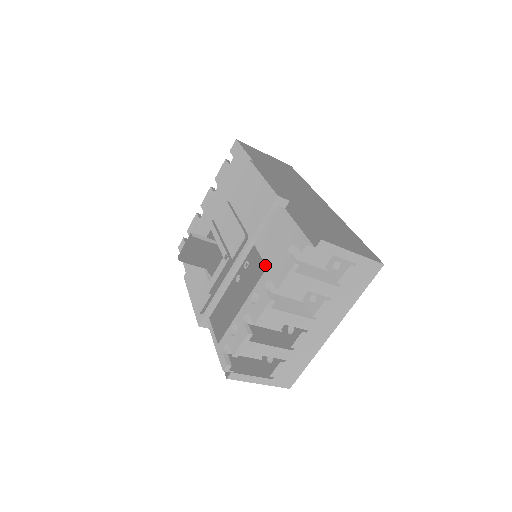
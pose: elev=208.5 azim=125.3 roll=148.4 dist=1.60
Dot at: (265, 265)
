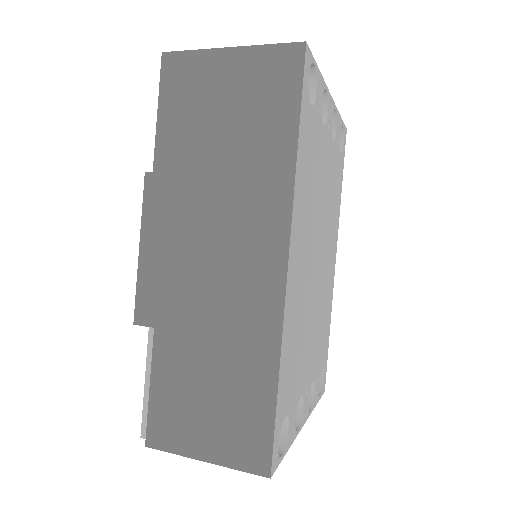
Dot at: occluded
